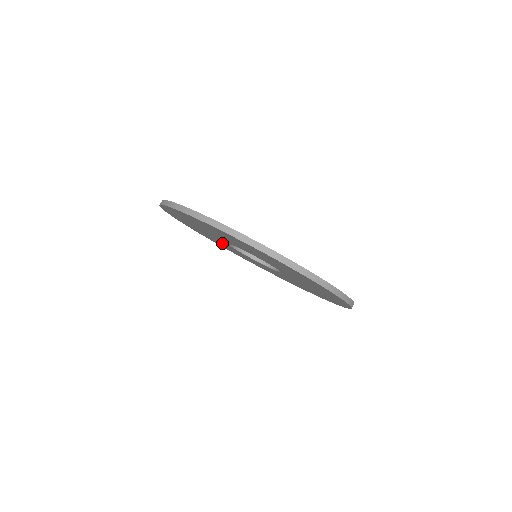
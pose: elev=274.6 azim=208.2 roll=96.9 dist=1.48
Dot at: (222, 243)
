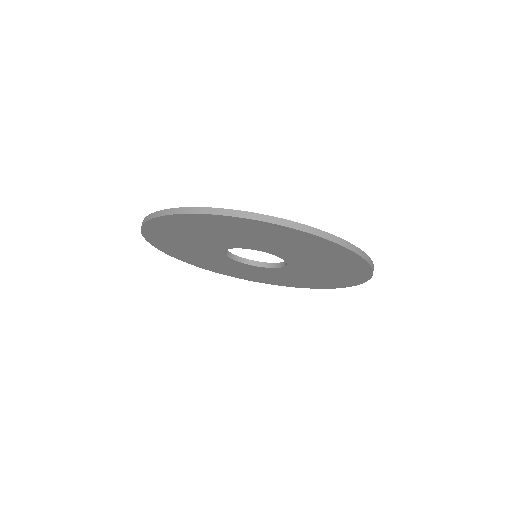
Dot at: (199, 244)
